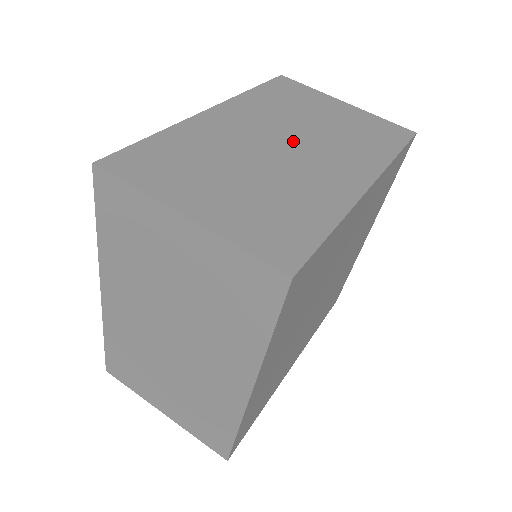
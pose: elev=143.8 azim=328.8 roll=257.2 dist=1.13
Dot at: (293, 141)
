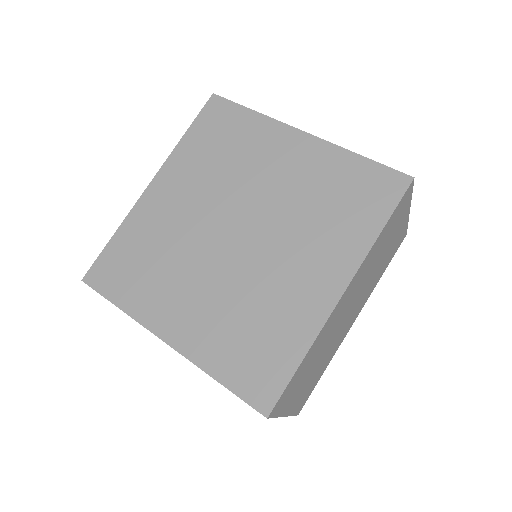
Dot at: (355, 302)
